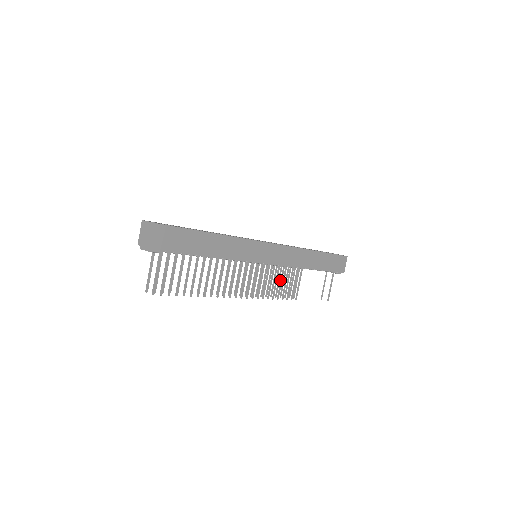
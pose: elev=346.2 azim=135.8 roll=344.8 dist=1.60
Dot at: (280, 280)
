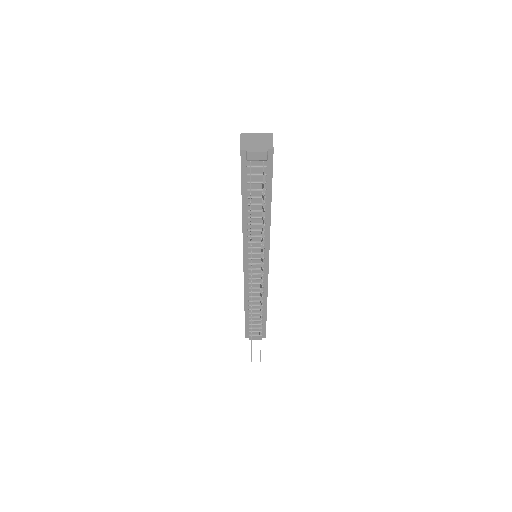
Dot at: occluded
